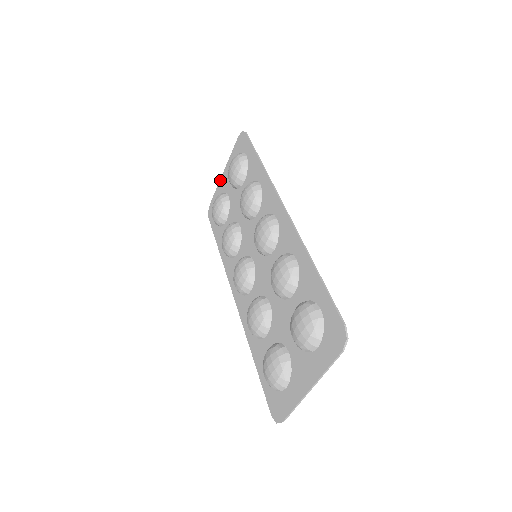
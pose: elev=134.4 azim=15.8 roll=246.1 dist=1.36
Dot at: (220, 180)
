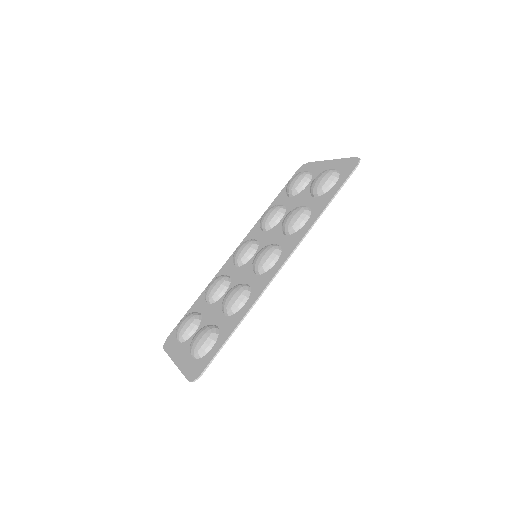
Dot at: (324, 161)
